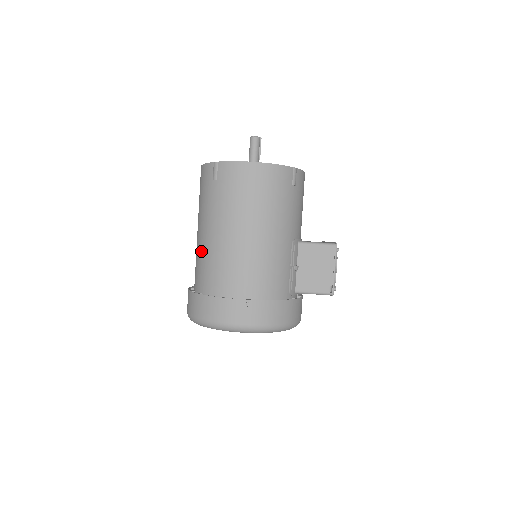
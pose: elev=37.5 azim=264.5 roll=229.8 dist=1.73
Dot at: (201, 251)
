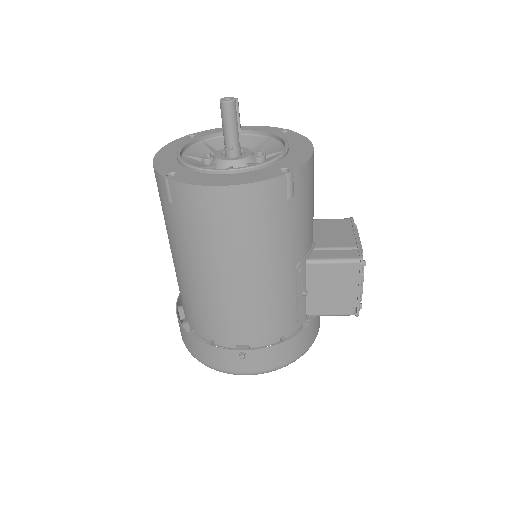
Dot at: (177, 278)
